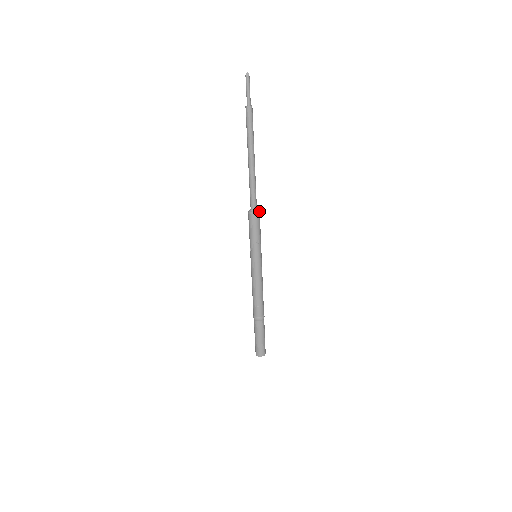
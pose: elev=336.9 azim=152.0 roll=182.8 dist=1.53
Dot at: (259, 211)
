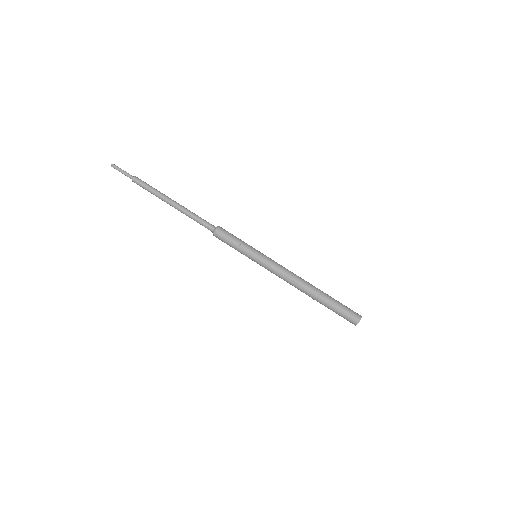
Dot at: (218, 227)
